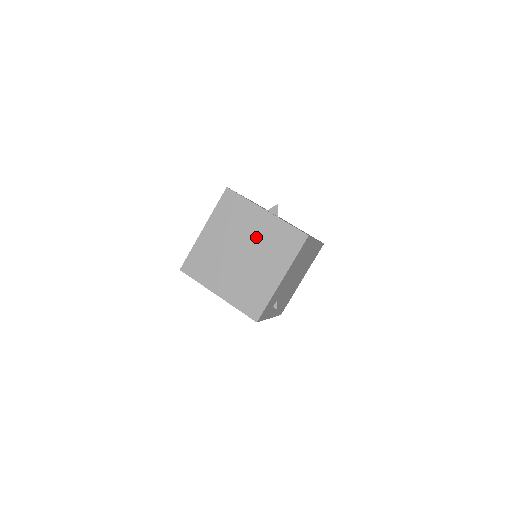
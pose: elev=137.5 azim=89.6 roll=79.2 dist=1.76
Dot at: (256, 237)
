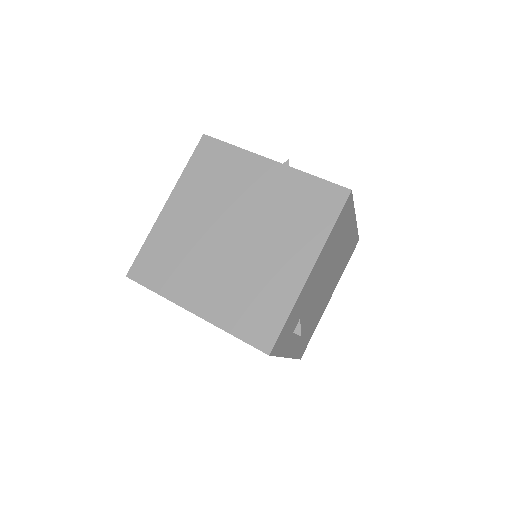
Dot at: (257, 205)
